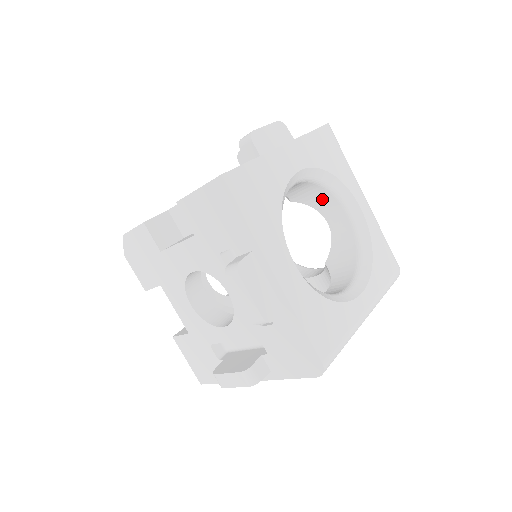
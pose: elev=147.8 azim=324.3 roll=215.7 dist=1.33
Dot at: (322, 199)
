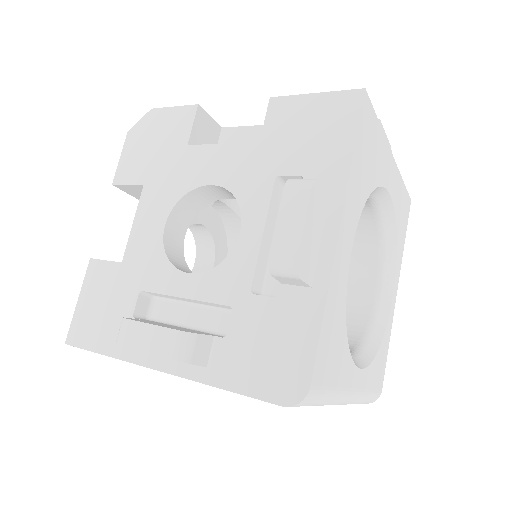
Dot at: (363, 257)
